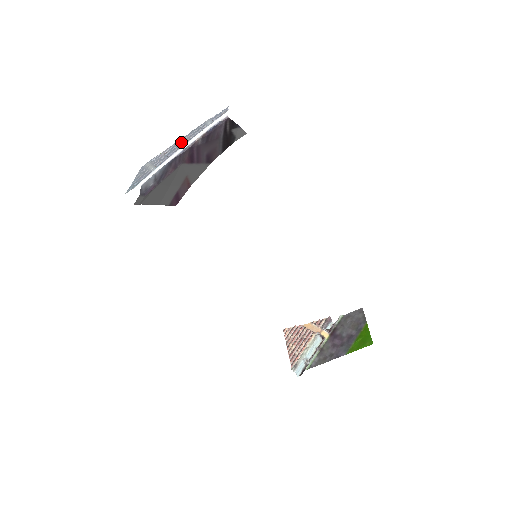
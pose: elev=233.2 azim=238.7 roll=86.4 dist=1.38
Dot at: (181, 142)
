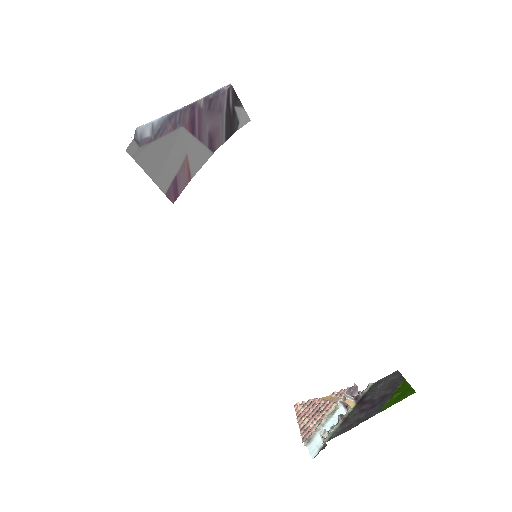
Dot at: occluded
